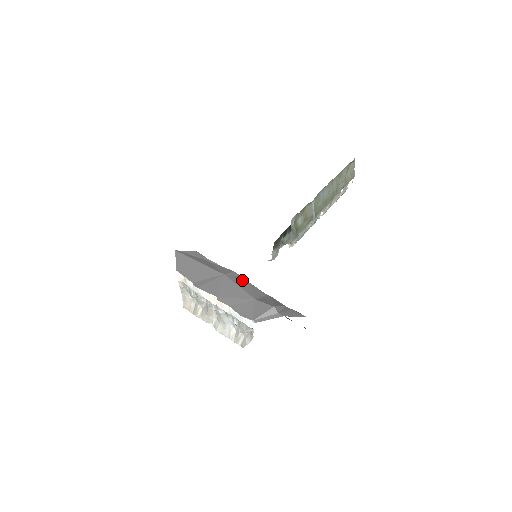
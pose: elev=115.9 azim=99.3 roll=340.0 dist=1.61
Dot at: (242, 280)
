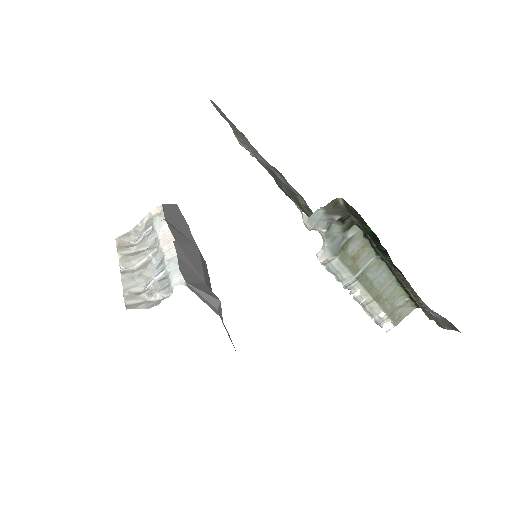
Dot at: occluded
